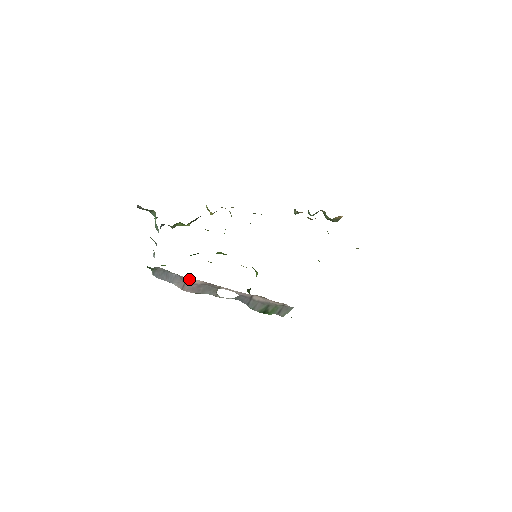
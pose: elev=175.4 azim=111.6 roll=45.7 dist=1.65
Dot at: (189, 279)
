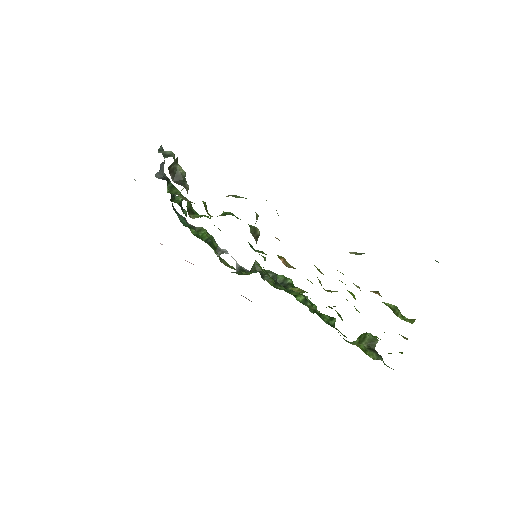
Dot at: occluded
